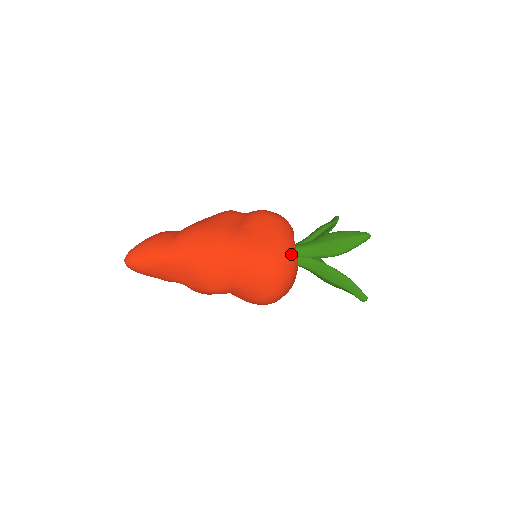
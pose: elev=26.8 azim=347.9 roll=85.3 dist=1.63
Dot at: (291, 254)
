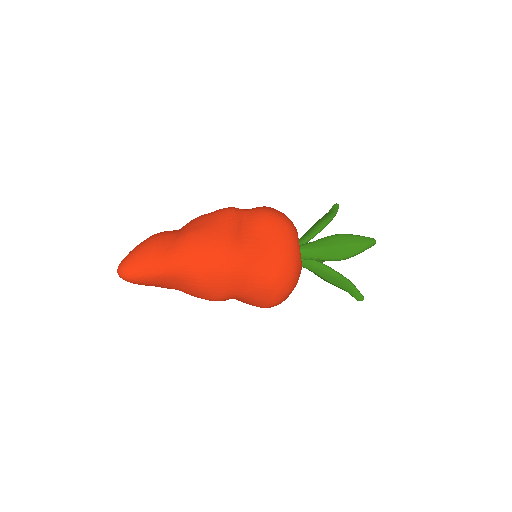
Dot at: (297, 264)
